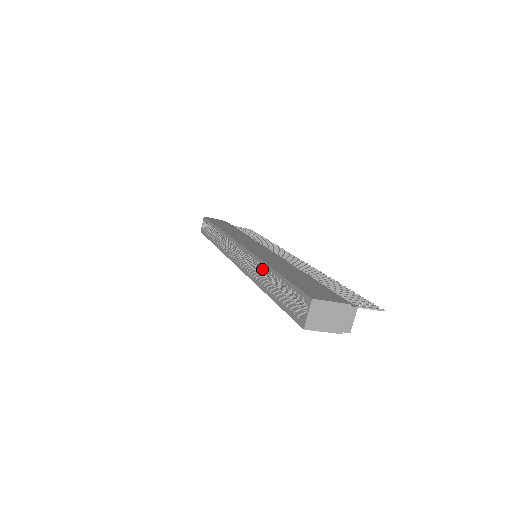
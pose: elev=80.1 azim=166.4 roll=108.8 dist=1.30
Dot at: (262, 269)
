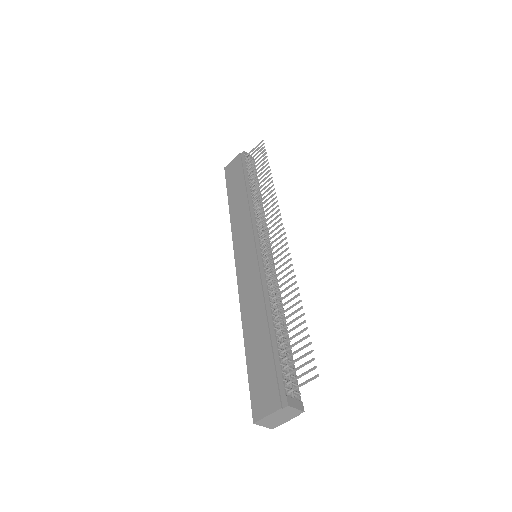
Dot at: occluded
